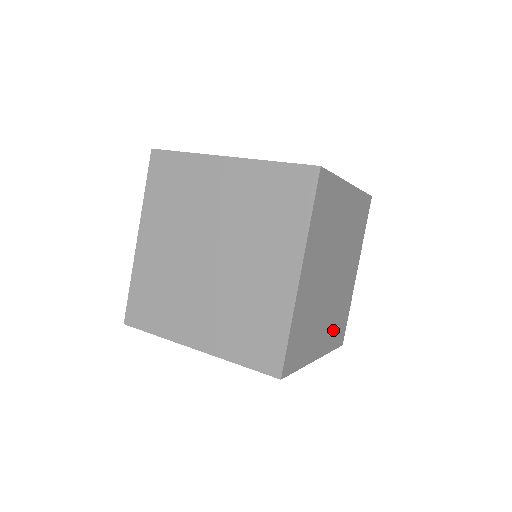
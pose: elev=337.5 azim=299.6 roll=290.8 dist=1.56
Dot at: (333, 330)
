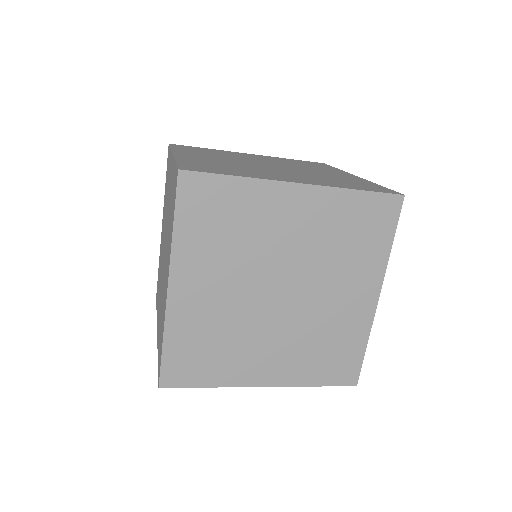
Dot at: occluded
